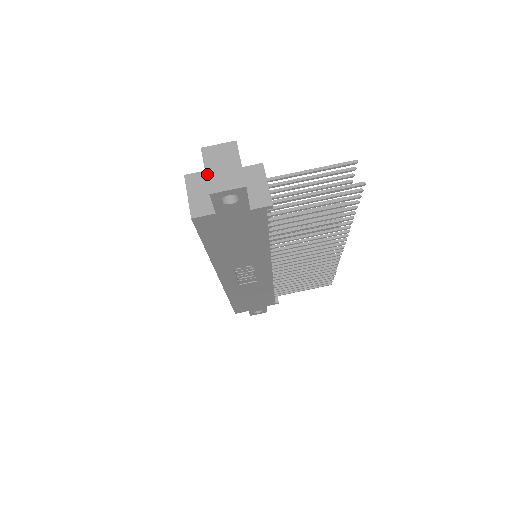
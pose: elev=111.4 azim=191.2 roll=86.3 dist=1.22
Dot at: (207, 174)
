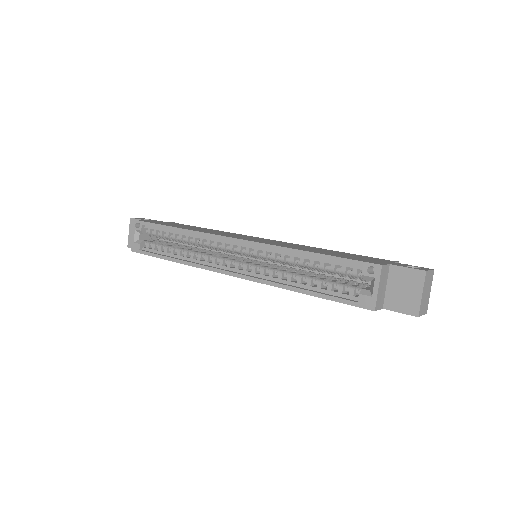
Dot at: (422, 298)
